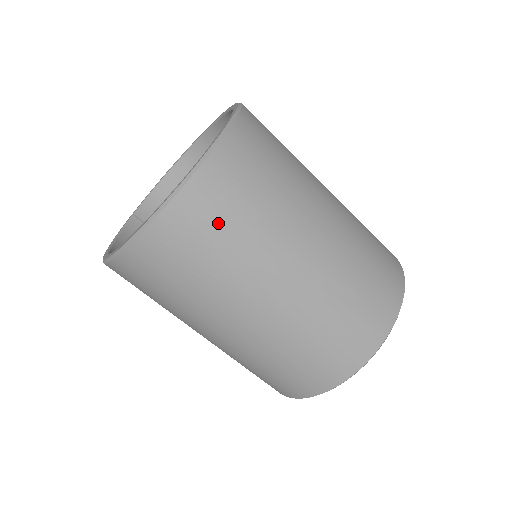
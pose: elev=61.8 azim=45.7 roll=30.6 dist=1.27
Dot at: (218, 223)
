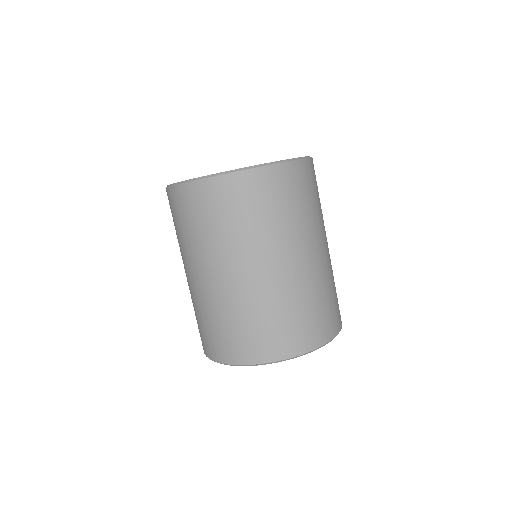
Dot at: (203, 213)
